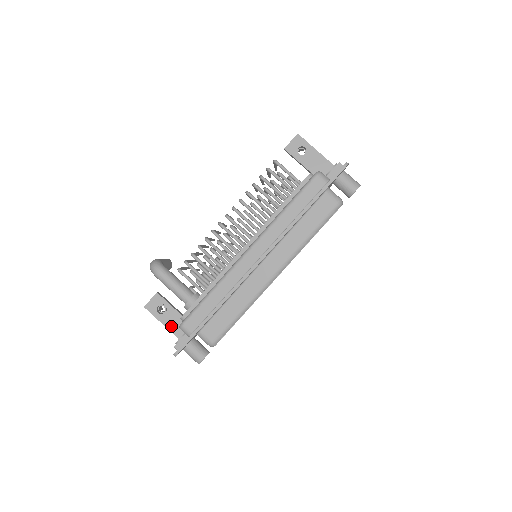
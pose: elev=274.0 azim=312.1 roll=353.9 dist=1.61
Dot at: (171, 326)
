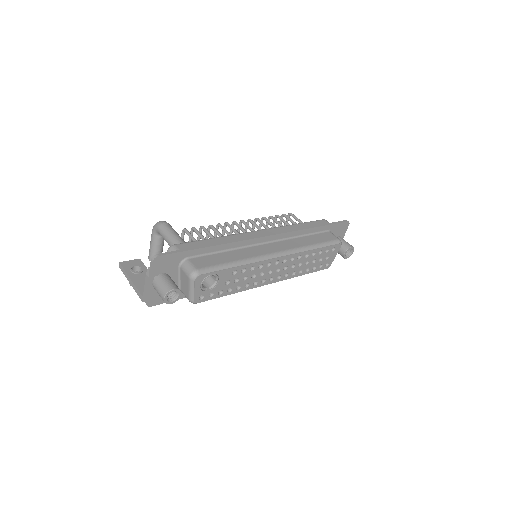
Dot at: (139, 283)
